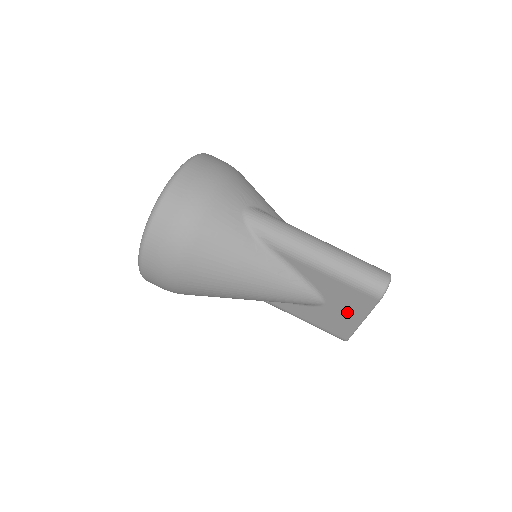
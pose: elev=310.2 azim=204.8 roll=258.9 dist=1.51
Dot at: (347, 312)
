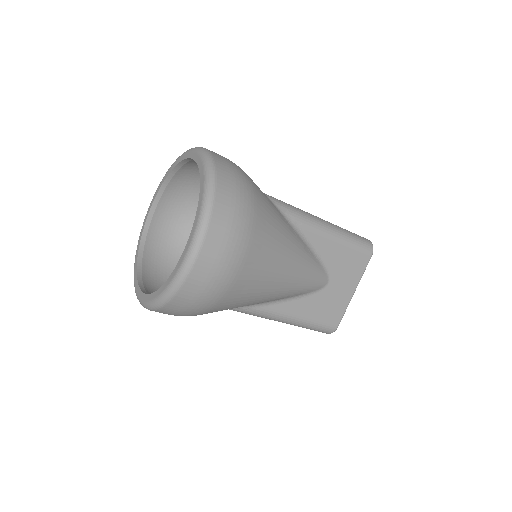
Dot at: (345, 285)
